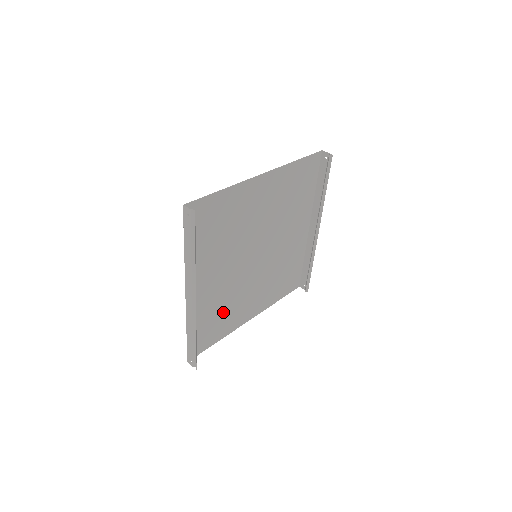
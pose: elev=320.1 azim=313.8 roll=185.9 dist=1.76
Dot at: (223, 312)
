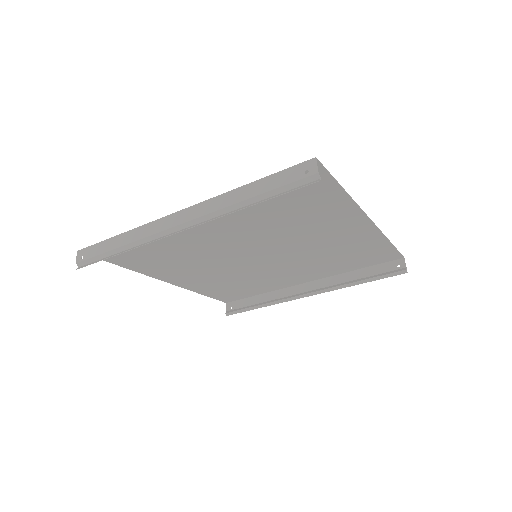
Dot at: (166, 256)
